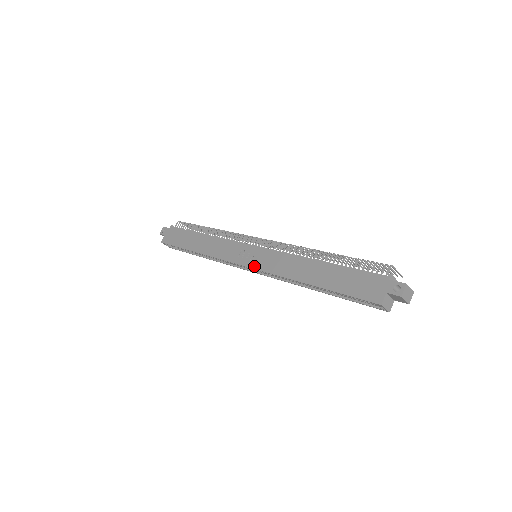
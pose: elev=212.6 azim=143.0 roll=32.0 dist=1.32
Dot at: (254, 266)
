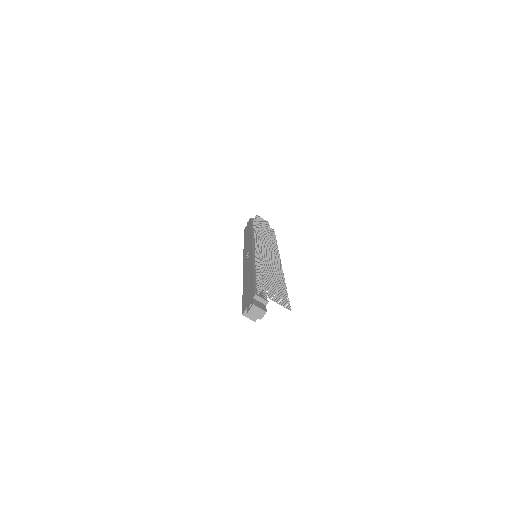
Dot at: (244, 264)
